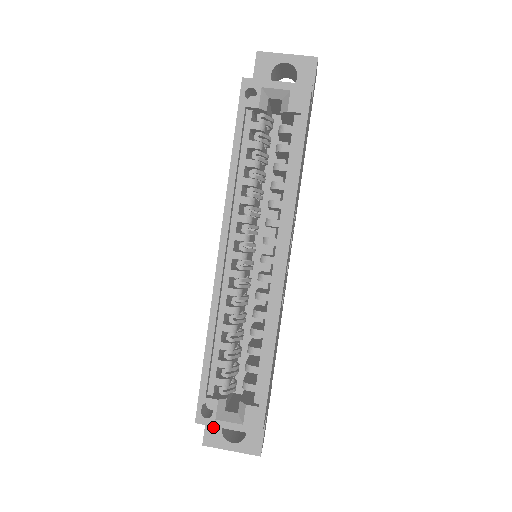
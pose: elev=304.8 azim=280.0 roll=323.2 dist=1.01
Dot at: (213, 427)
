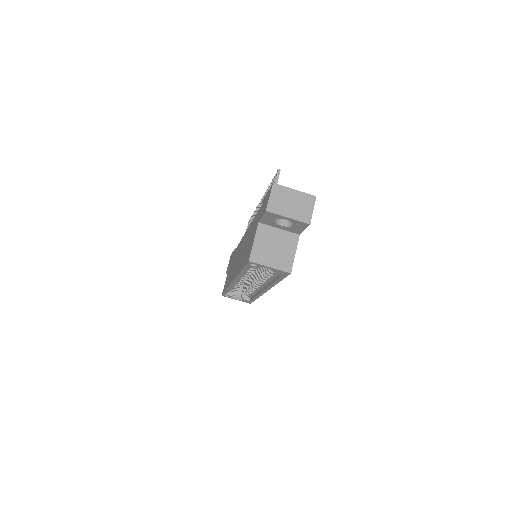
Dot at: occluded
